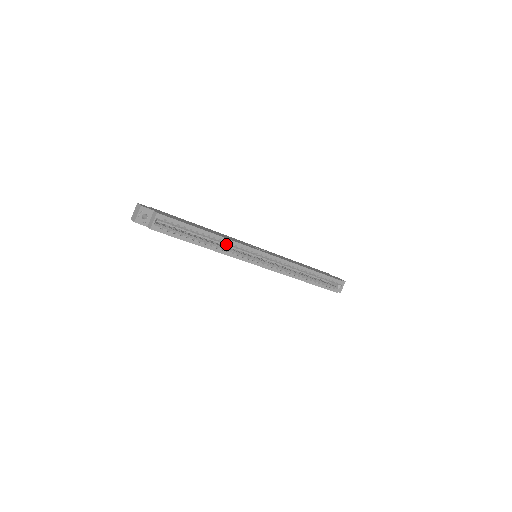
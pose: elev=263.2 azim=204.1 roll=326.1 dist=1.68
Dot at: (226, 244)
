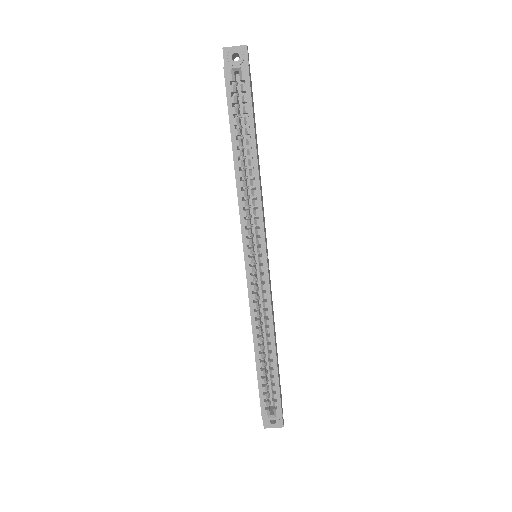
Dot at: (252, 191)
